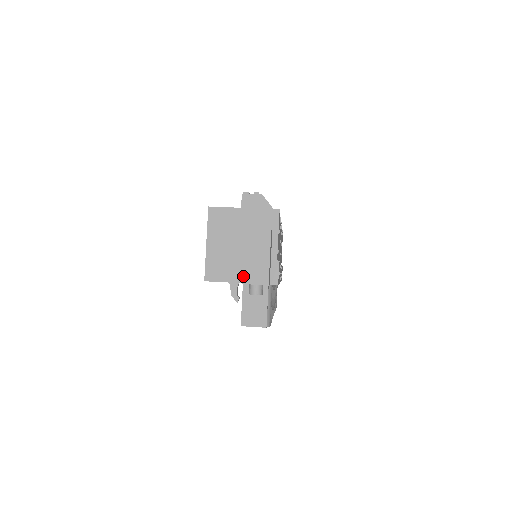
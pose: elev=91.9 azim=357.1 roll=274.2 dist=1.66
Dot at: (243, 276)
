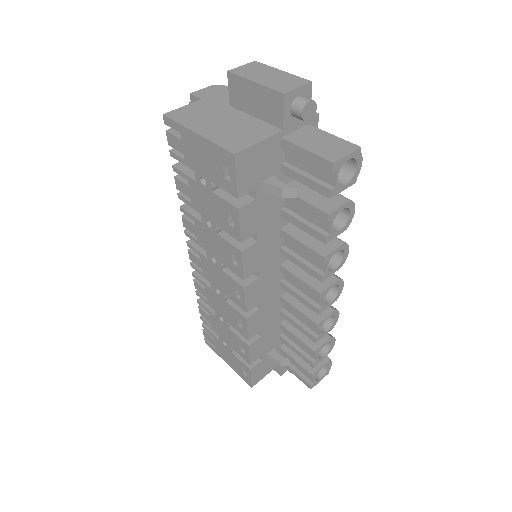
Dot at: (276, 90)
